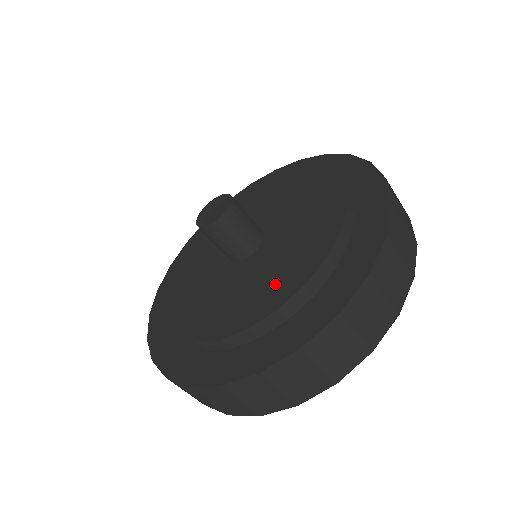
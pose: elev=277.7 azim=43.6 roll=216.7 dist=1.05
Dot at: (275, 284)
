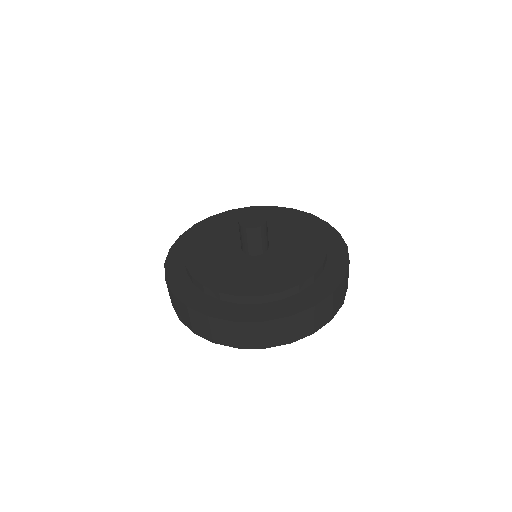
Dot at: (309, 247)
